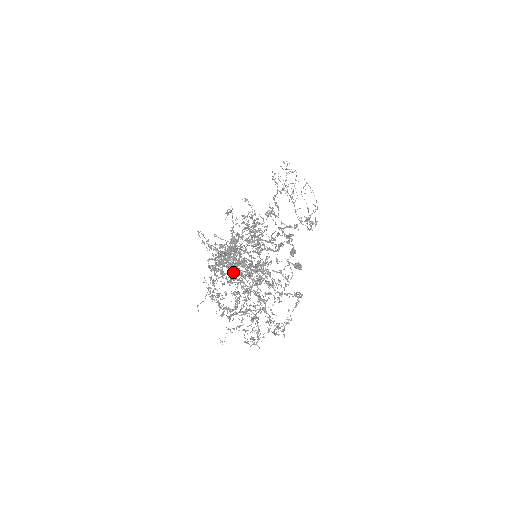
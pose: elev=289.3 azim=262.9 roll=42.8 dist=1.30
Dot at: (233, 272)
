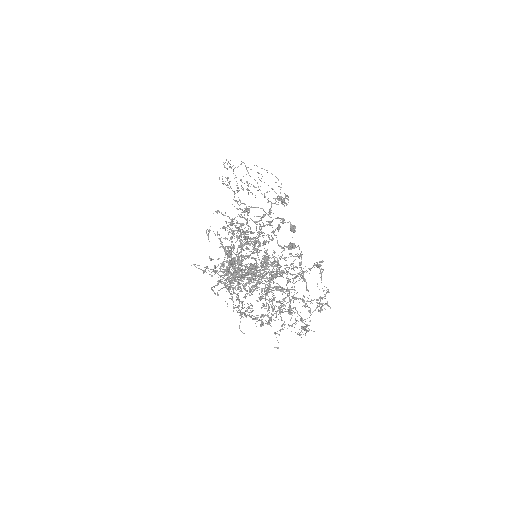
Dot at: (250, 279)
